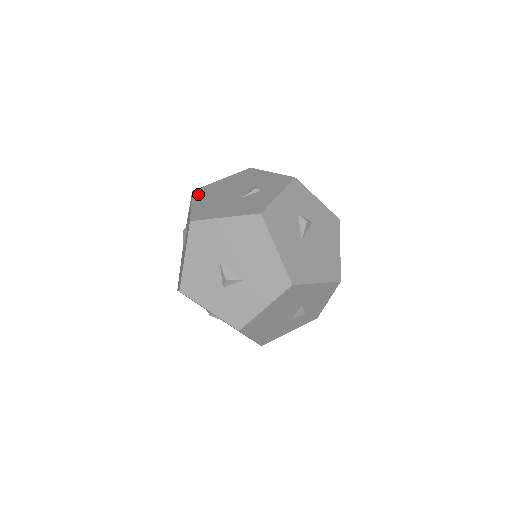
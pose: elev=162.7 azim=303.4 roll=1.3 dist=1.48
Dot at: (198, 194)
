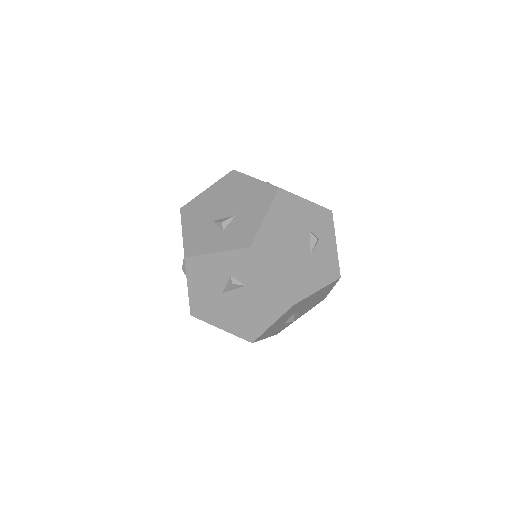
Dot at: (264, 254)
